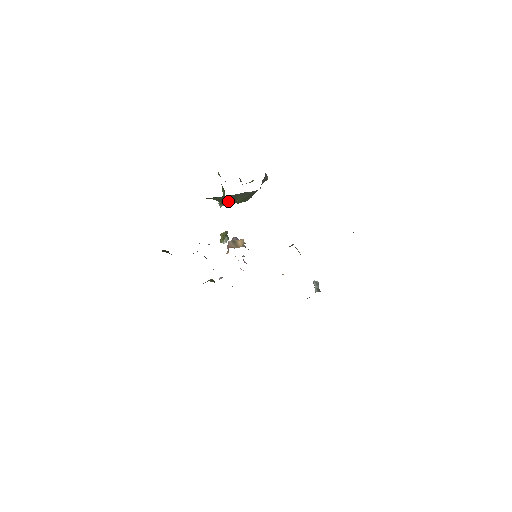
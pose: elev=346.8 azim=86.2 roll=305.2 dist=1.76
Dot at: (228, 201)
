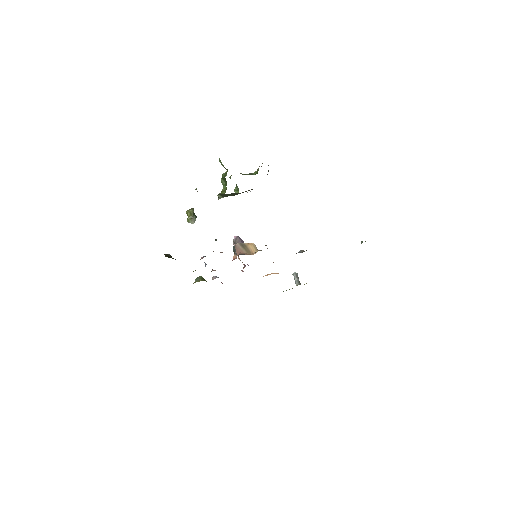
Dot at: (231, 195)
